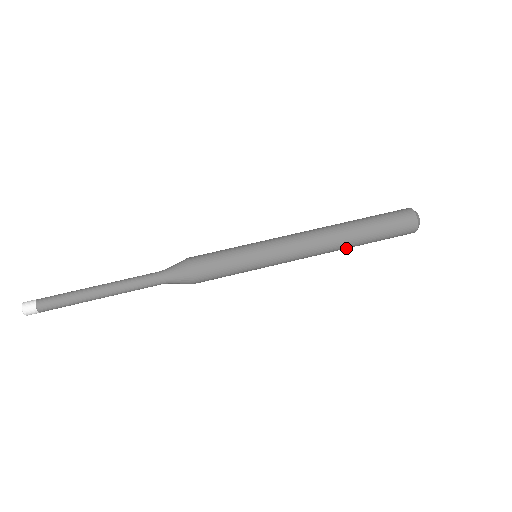
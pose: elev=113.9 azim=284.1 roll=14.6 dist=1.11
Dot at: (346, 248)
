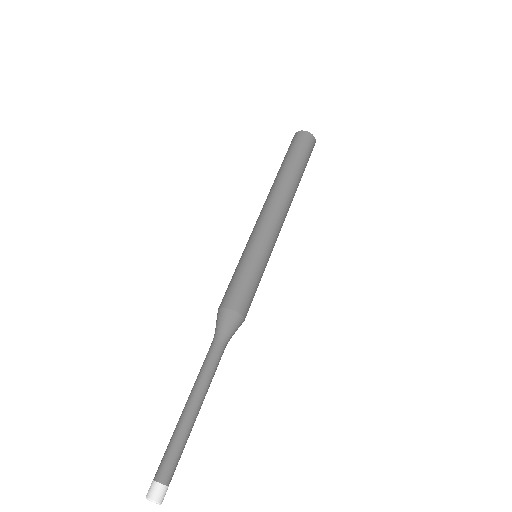
Dot at: occluded
